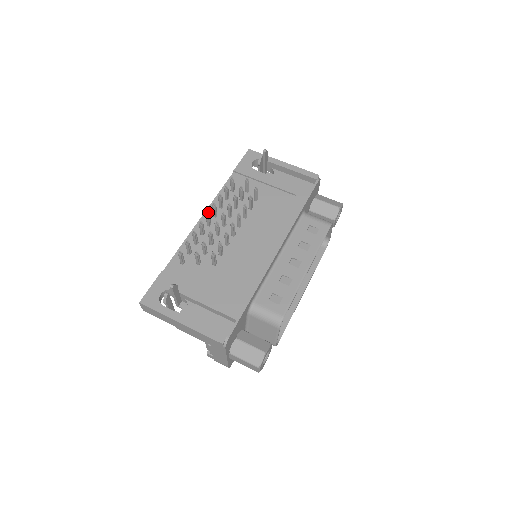
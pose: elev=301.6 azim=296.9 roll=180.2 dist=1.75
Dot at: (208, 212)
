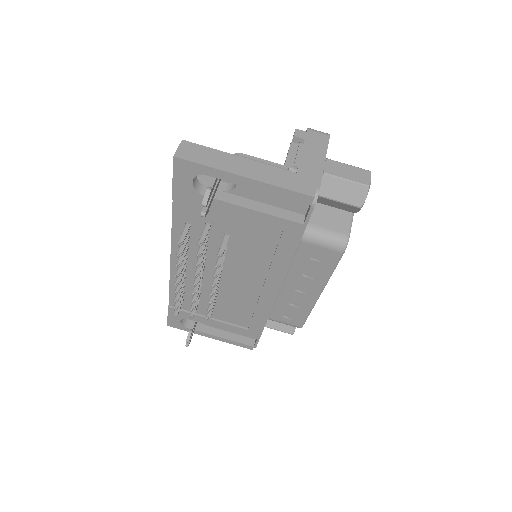
Dot at: (174, 254)
